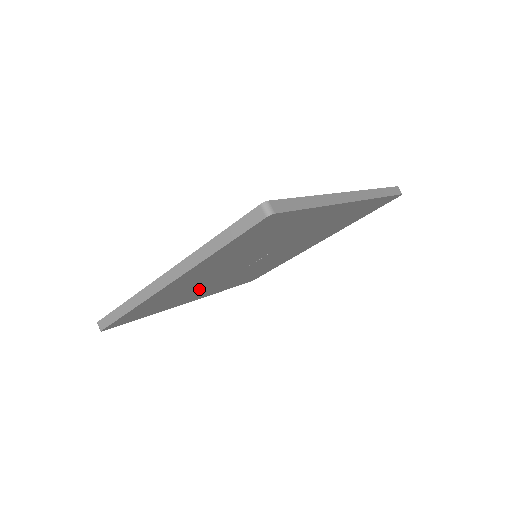
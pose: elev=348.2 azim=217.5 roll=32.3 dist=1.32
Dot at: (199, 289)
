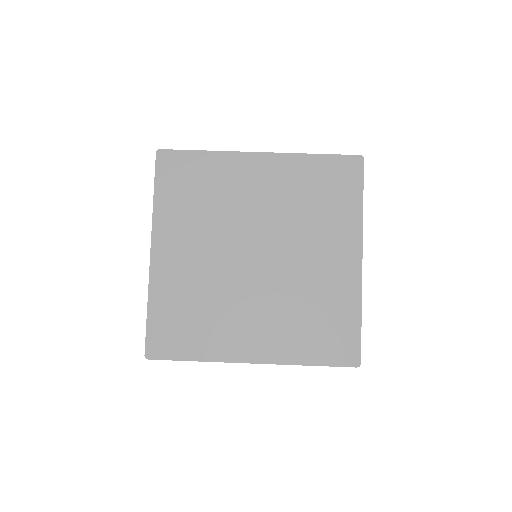
Dot at: occluded
